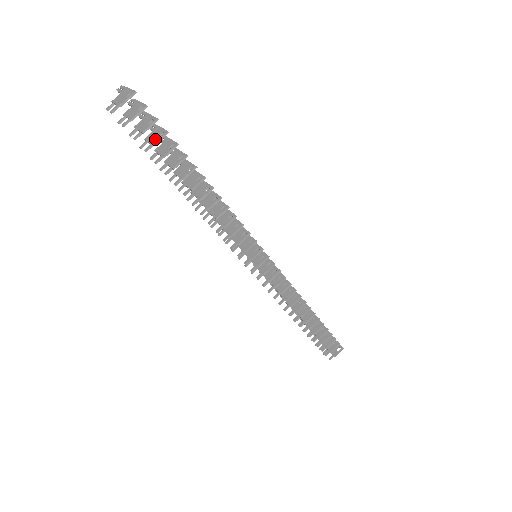
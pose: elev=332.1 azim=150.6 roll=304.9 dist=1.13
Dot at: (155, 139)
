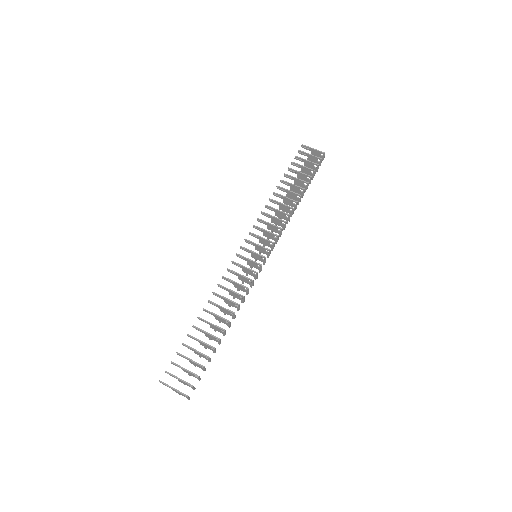
Dot at: (201, 368)
